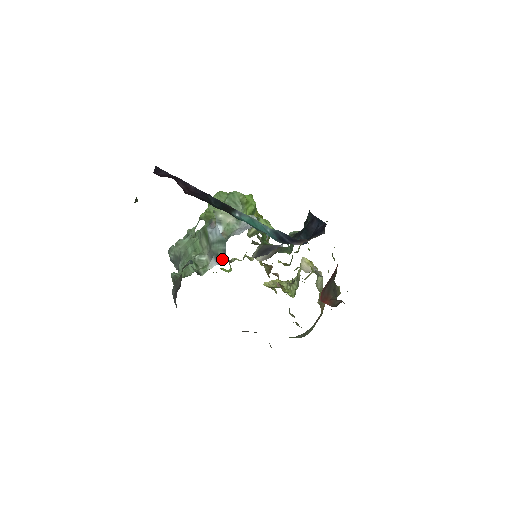
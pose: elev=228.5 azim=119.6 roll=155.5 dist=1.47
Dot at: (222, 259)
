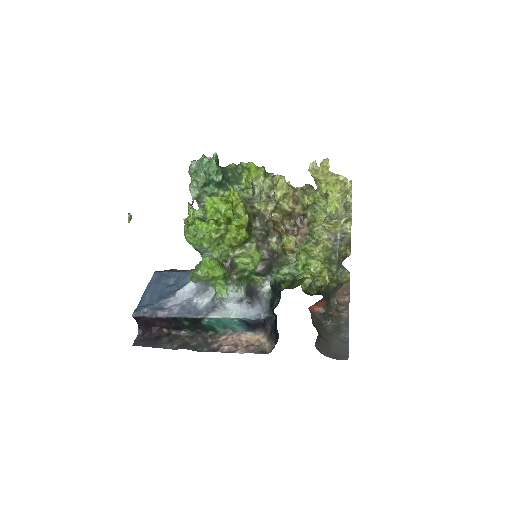
Dot at: occluded
